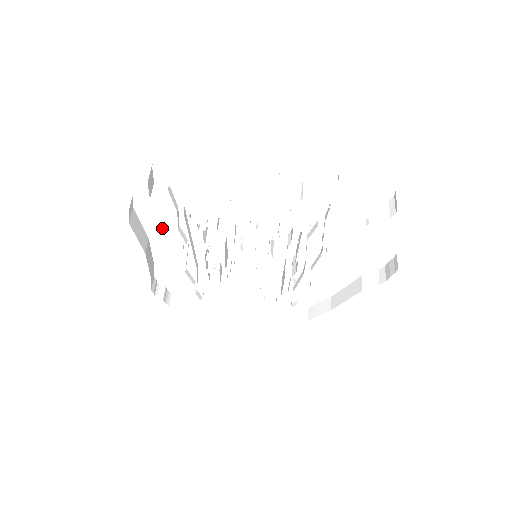
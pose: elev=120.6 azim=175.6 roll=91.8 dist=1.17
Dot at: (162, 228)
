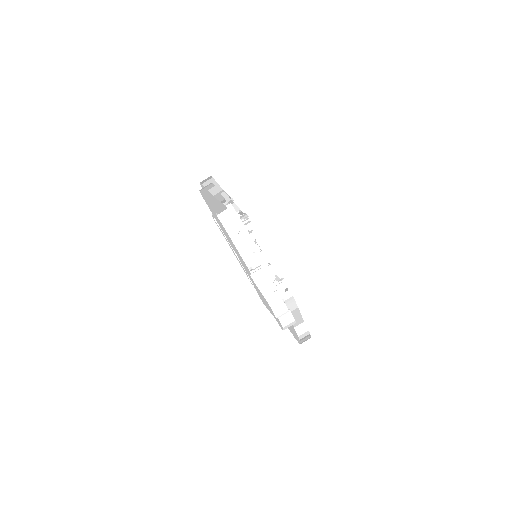
Dot at: occluded
